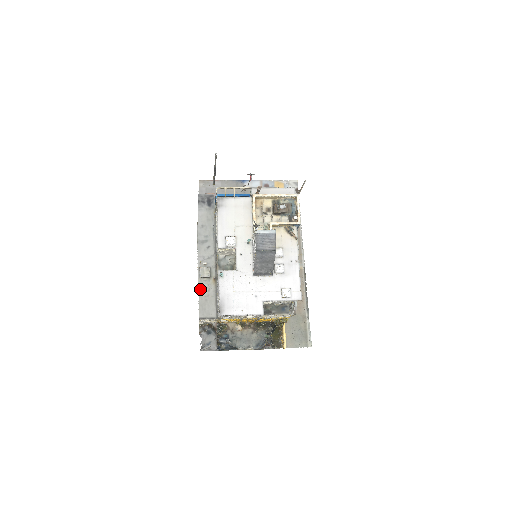
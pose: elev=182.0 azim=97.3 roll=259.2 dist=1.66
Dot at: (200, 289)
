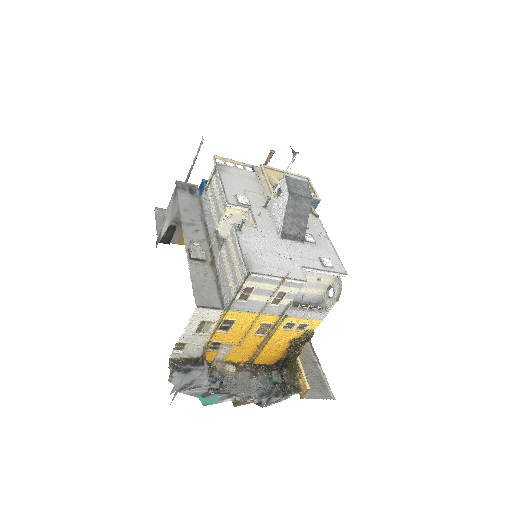
Dot at: (192, 272)
